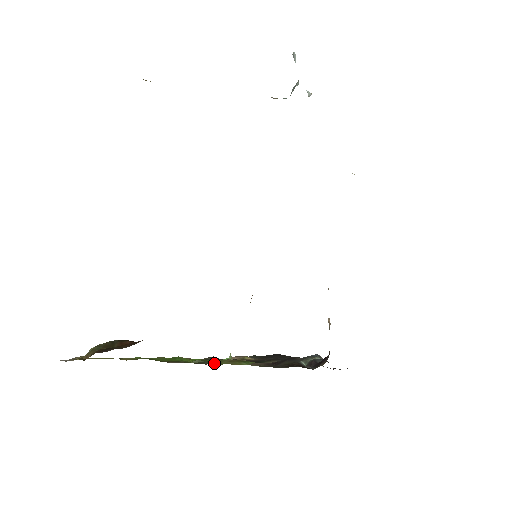
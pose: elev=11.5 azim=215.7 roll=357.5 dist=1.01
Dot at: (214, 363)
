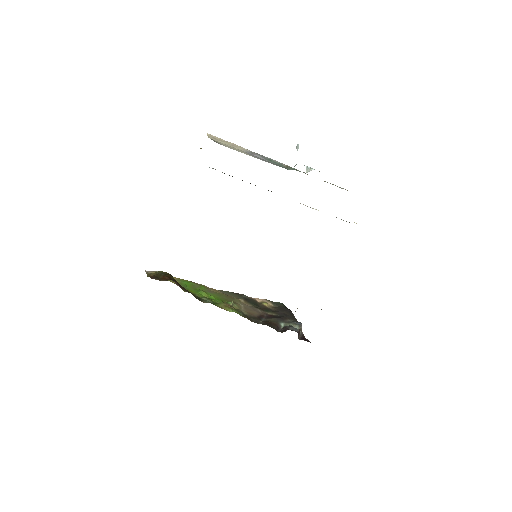
Dot at: (216, 303)
